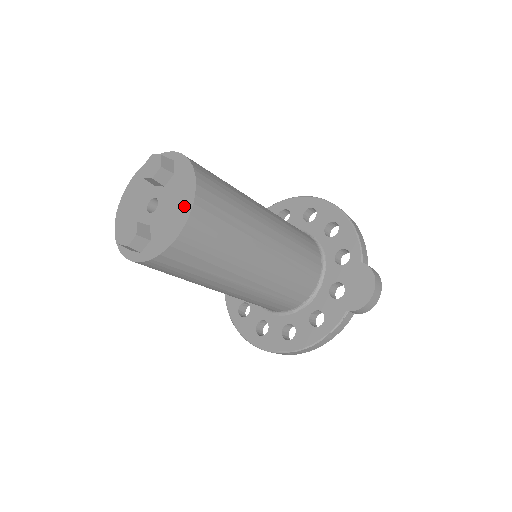
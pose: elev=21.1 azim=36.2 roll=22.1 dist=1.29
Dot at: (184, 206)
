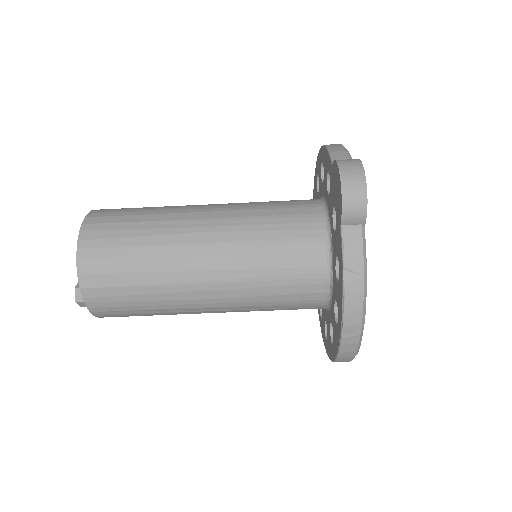
Dot at: occluded
